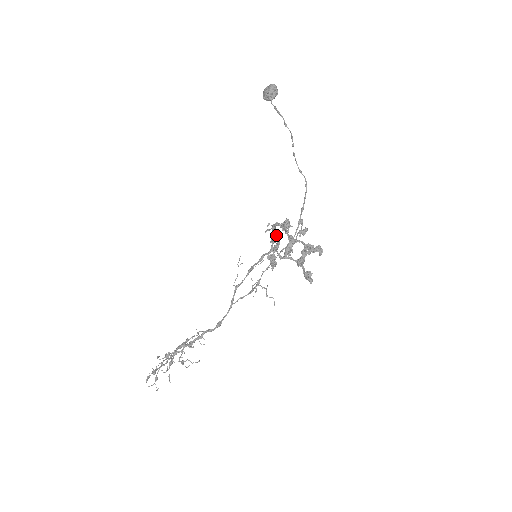
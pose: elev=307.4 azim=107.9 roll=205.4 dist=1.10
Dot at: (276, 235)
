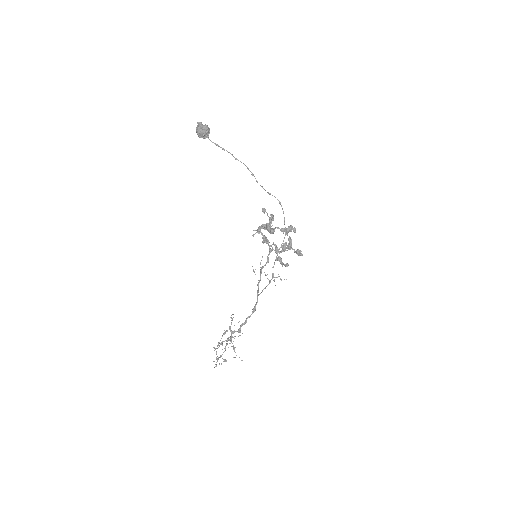
Dot at: occluded
